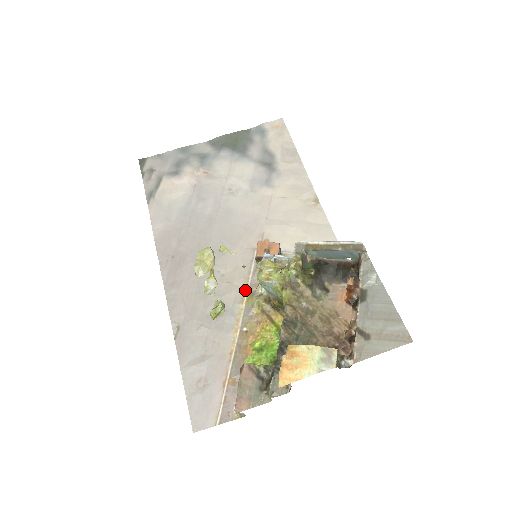
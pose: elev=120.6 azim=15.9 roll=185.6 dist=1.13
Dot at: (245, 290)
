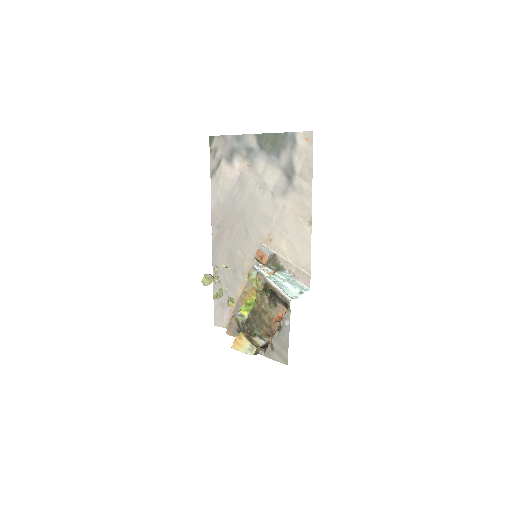
Dot at: (251, 267)
